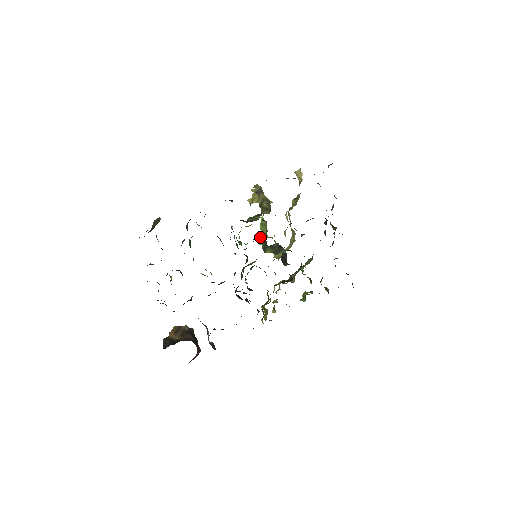
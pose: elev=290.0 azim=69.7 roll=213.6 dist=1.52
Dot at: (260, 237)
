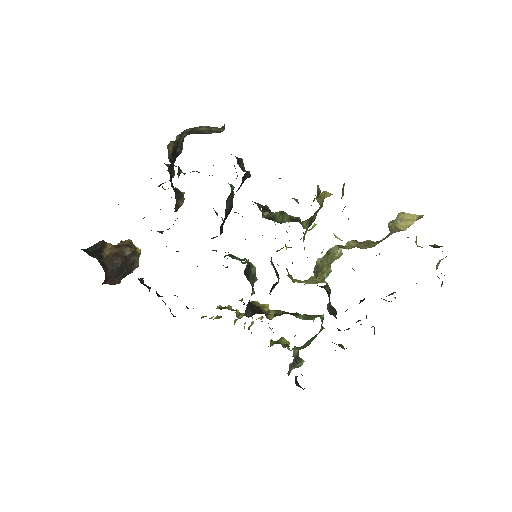
Dot at: occluded
